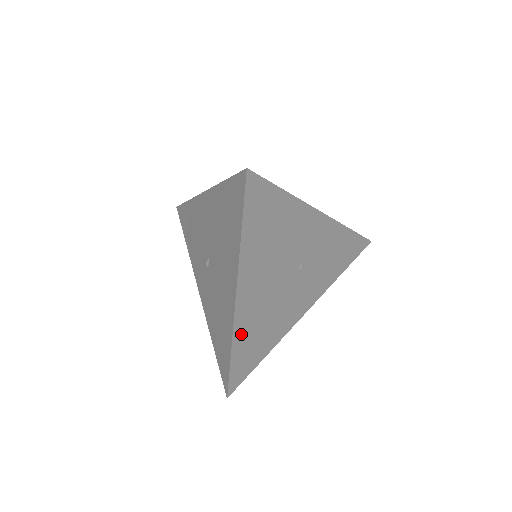
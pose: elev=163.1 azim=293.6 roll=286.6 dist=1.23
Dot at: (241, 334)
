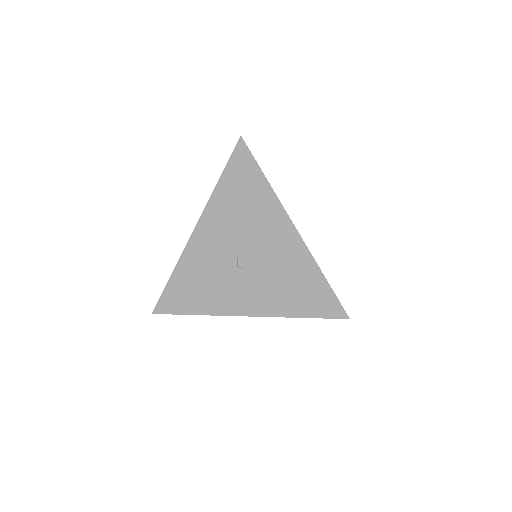
Dot at: occluded
